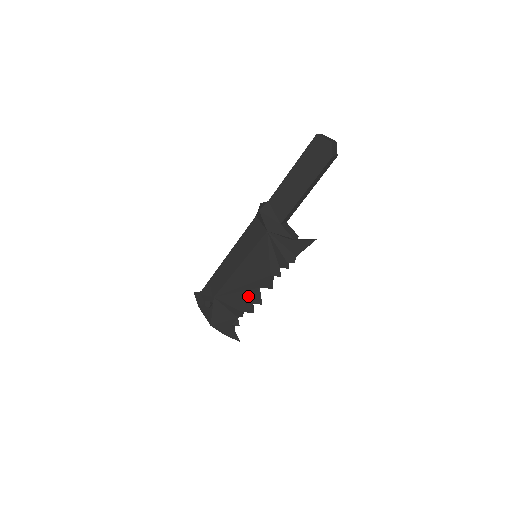
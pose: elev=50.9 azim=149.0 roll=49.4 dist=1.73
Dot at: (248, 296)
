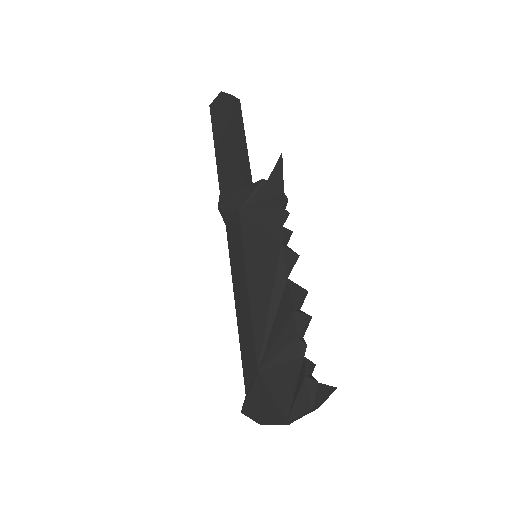
Dot at: (286, 306)
